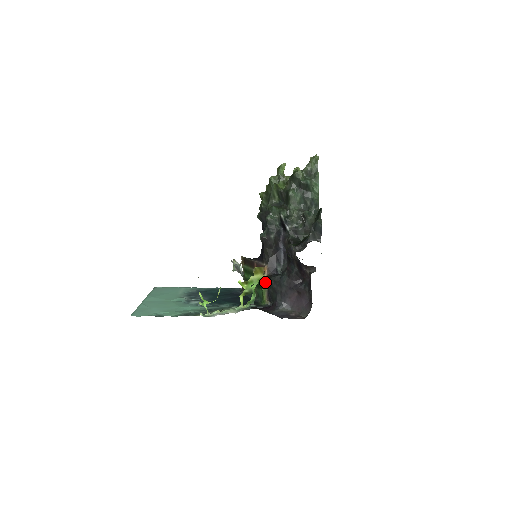
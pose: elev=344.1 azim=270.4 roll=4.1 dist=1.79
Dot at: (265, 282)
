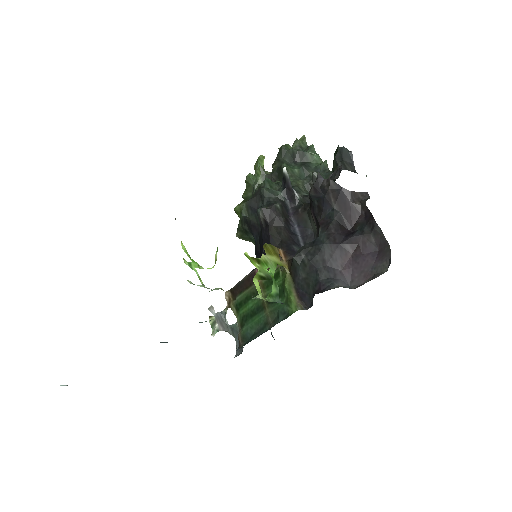
Dot at: (286, 273)
